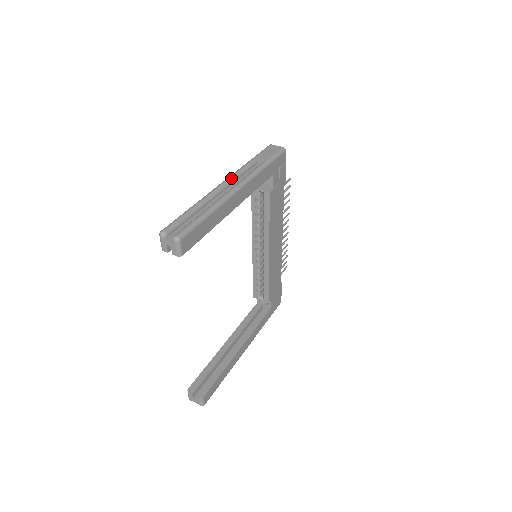
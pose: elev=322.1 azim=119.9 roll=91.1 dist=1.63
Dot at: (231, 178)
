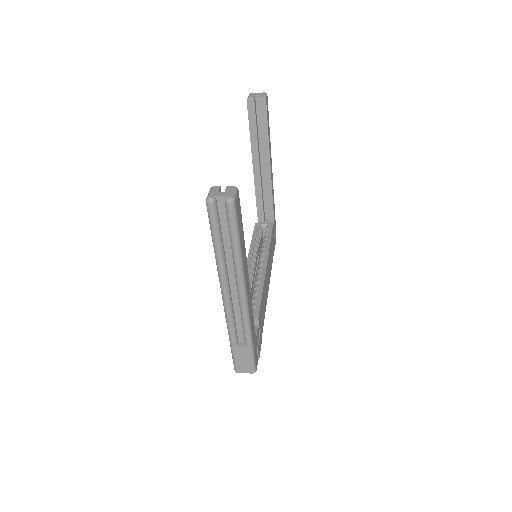
Dot at: occluded
